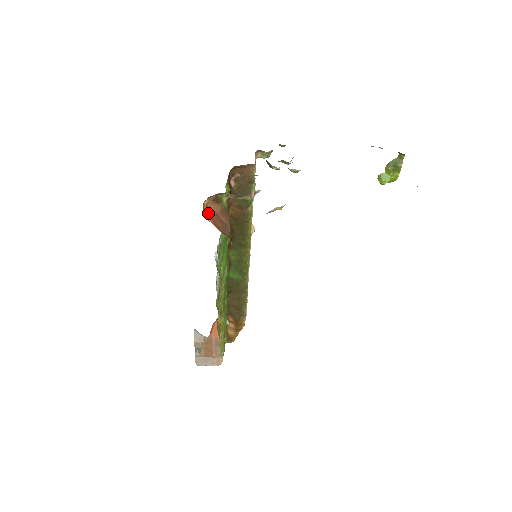
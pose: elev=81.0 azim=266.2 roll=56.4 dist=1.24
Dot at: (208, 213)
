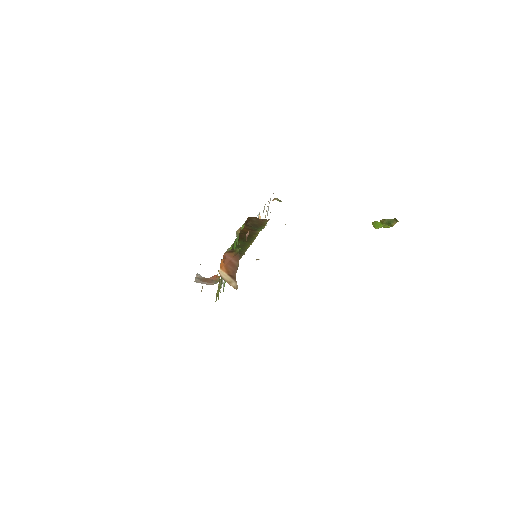
Dot at: (223, 264)
